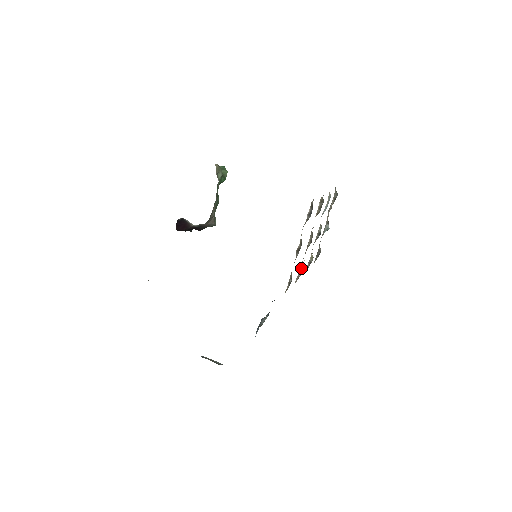
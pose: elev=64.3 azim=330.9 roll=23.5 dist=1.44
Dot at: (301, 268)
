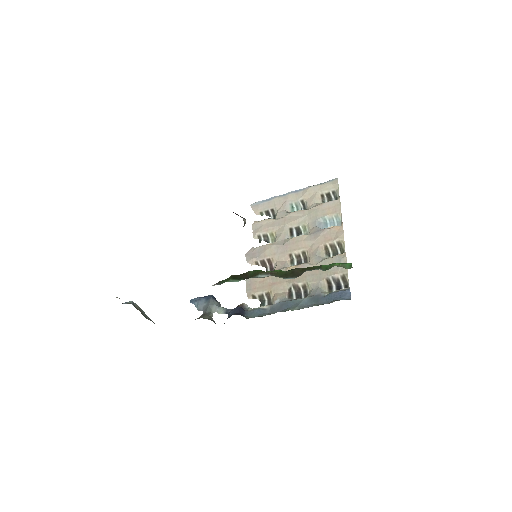
Dot at: (268, 262)
